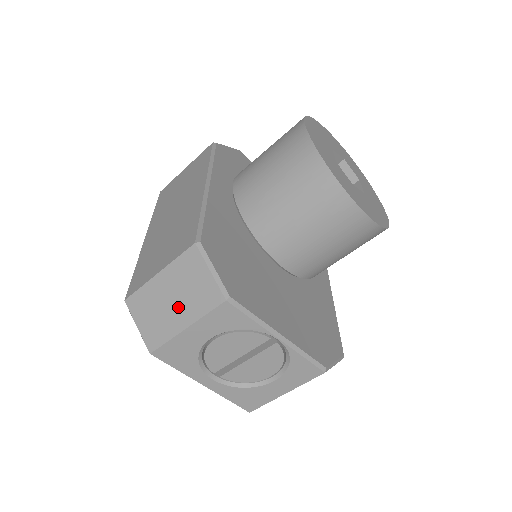
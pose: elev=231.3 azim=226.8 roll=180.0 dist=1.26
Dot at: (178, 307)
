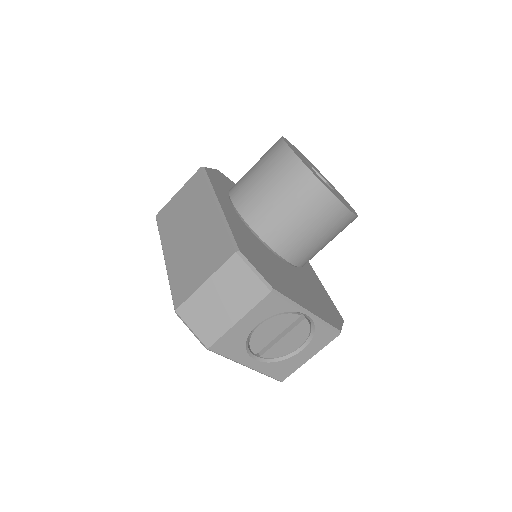
Dot at: (228, 306)
